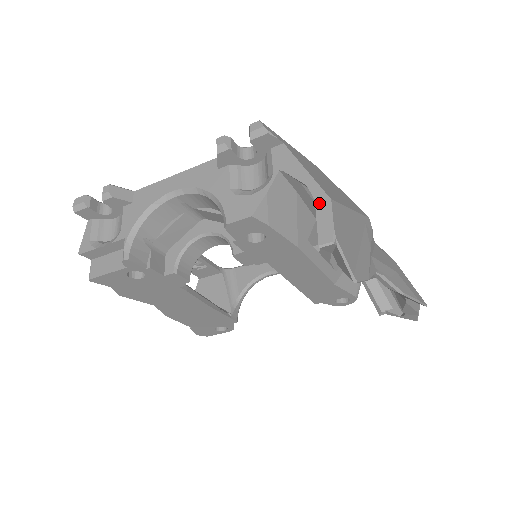
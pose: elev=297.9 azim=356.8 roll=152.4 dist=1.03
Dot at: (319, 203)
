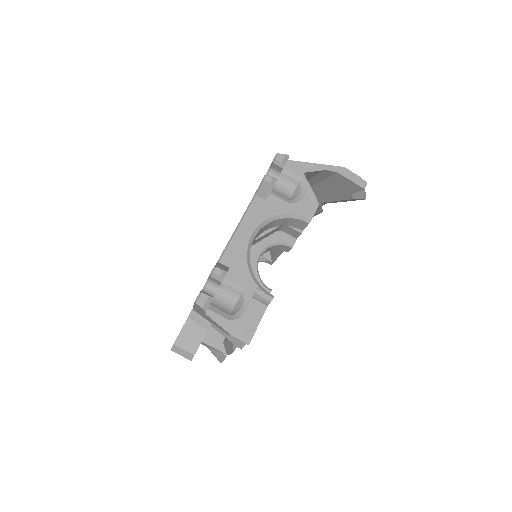
Dot at: (342, 172)
